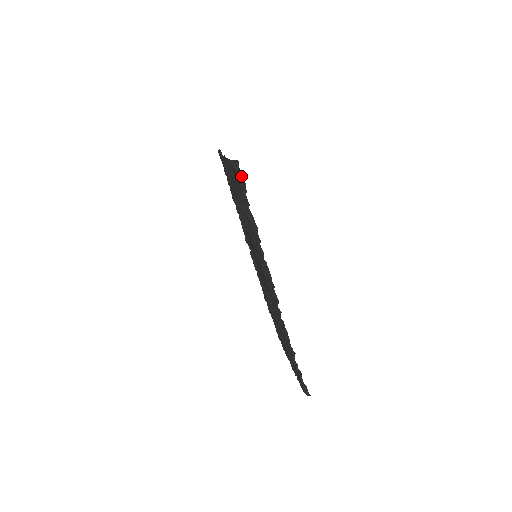
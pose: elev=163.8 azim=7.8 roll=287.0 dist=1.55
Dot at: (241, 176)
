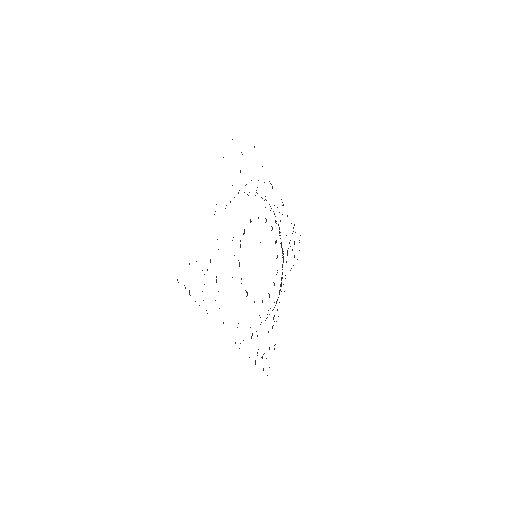
Dot at: occluded
